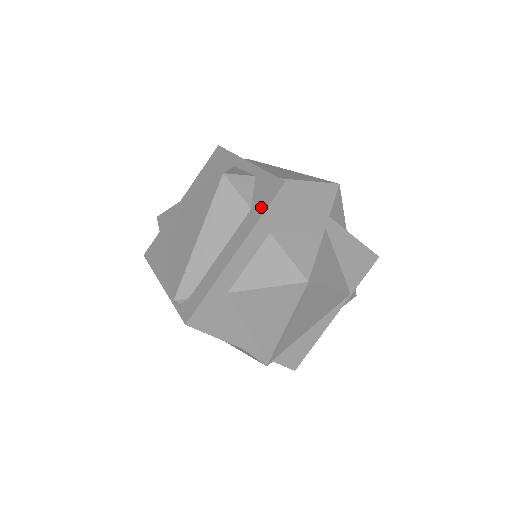
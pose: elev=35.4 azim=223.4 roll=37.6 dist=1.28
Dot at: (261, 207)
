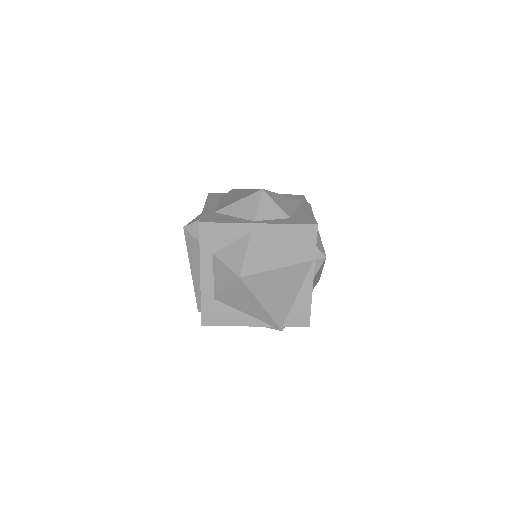
Dot at: occluded
